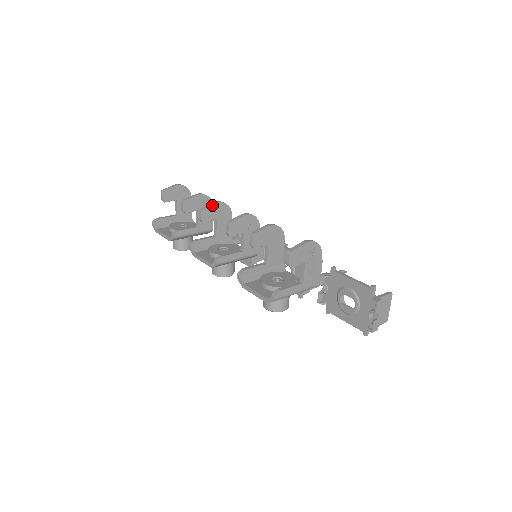
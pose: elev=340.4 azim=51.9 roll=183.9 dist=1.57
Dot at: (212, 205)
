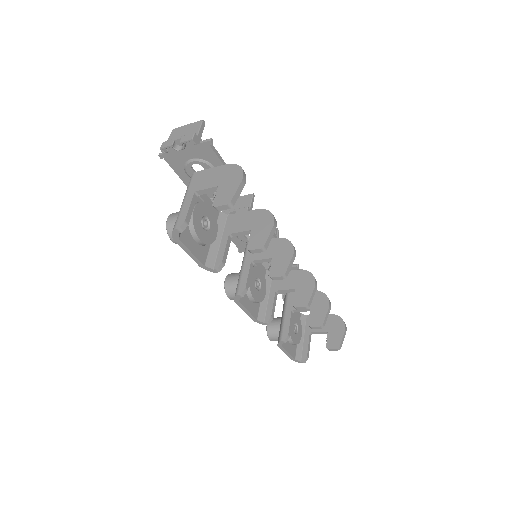
Dot at: (292, 264)
